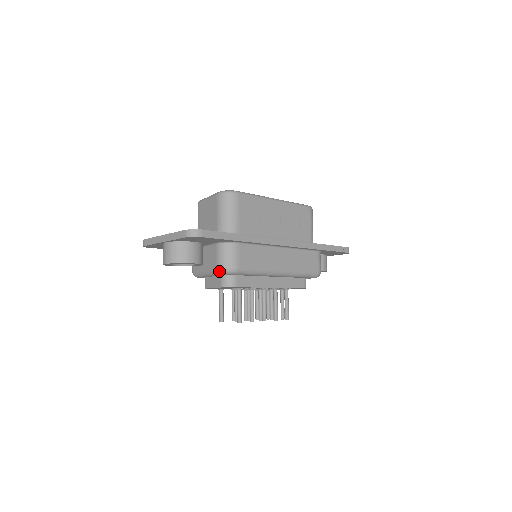
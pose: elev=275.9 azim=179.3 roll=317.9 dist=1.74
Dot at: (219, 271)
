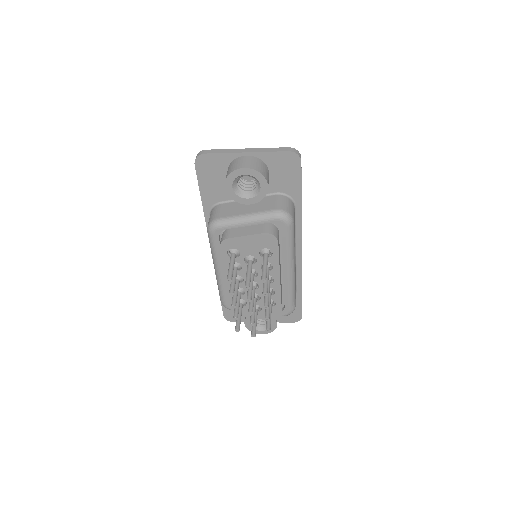
Dot at: (278, 212)
